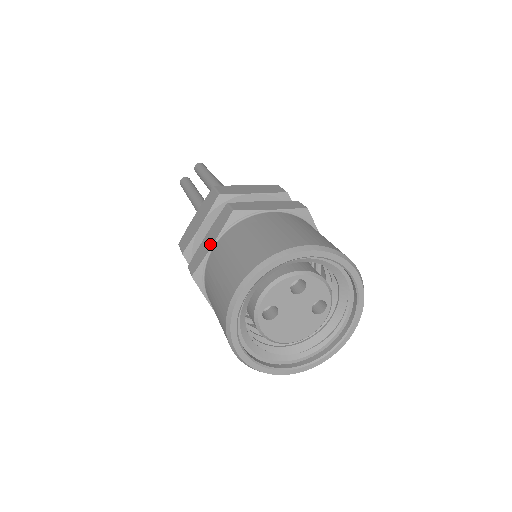
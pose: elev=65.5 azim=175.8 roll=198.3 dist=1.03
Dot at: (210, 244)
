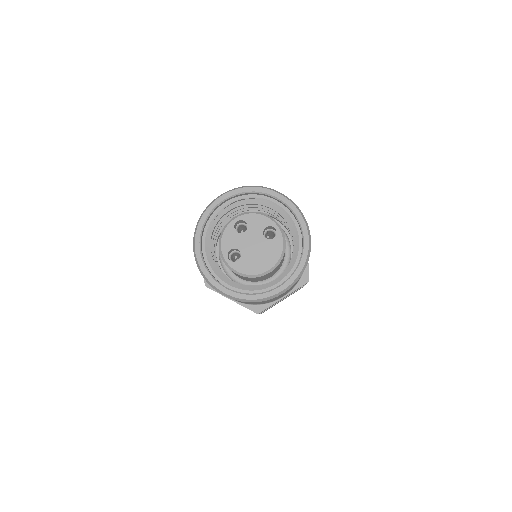
Dot at: occluded
